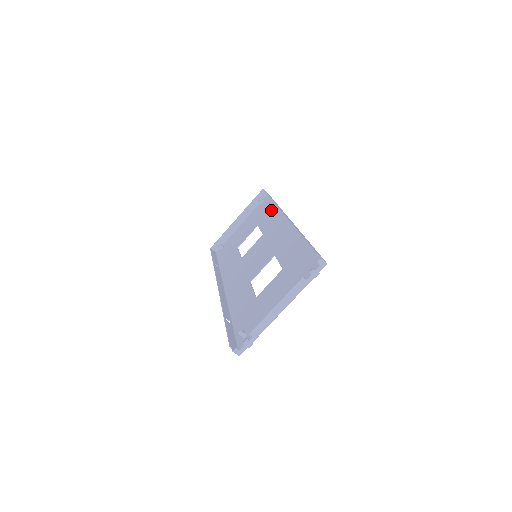
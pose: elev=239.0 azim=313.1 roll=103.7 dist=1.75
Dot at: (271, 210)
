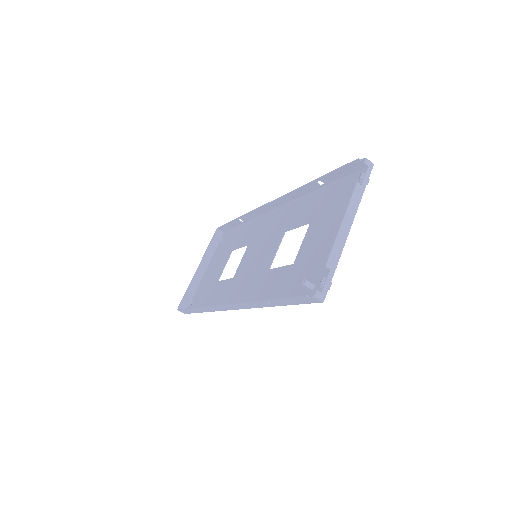
Dot at: (242, 230)
